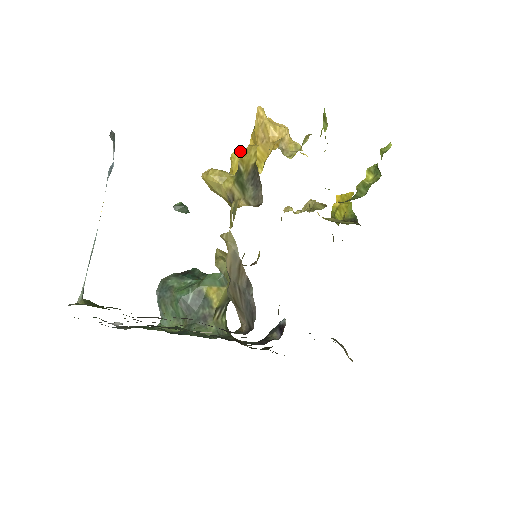
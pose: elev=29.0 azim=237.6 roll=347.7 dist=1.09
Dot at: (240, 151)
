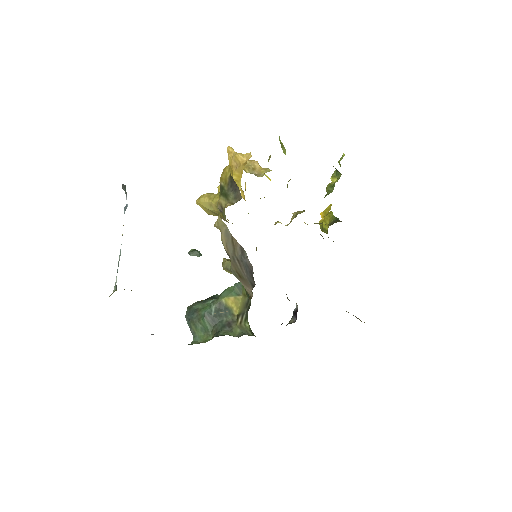
Dot at: occluded
